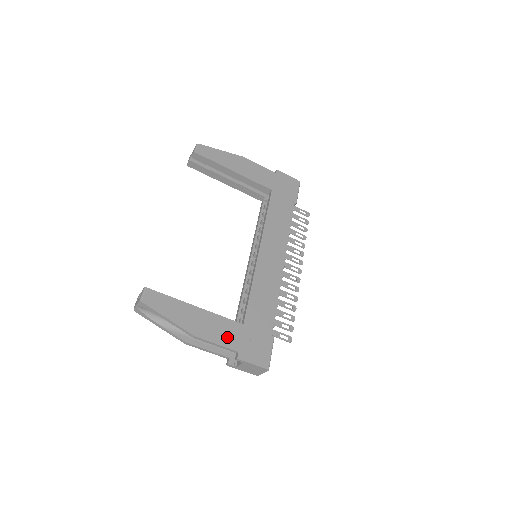
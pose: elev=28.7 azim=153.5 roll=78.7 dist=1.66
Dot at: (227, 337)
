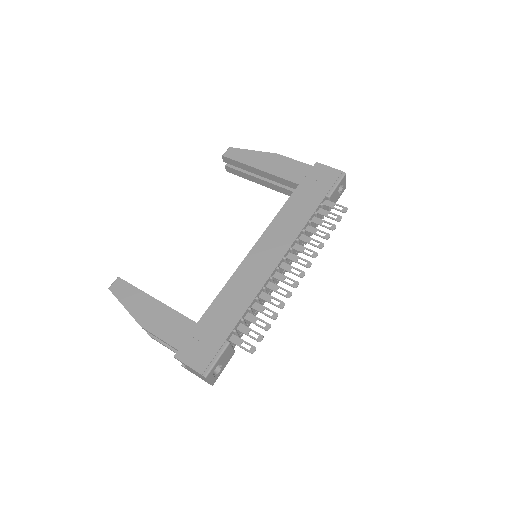
Dot at: (173, 333)
